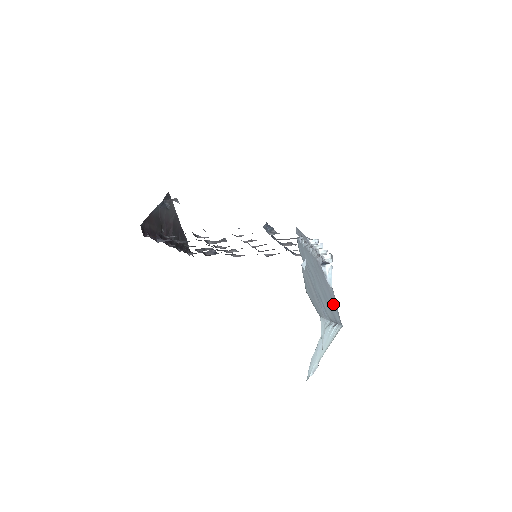
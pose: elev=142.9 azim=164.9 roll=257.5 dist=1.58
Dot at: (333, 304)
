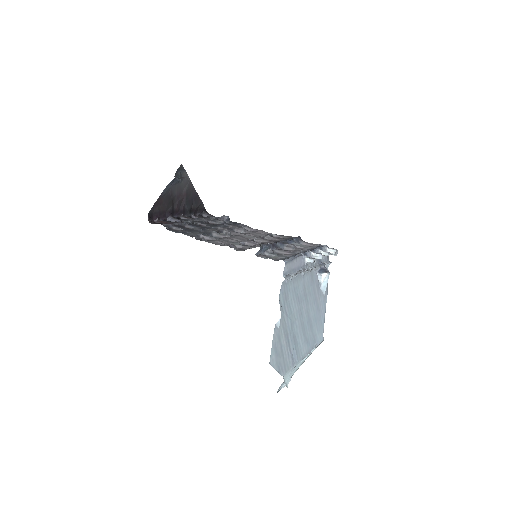
Dot at: (319, 319)
